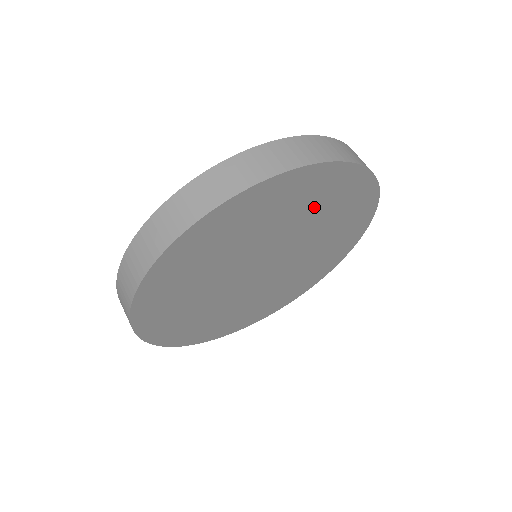
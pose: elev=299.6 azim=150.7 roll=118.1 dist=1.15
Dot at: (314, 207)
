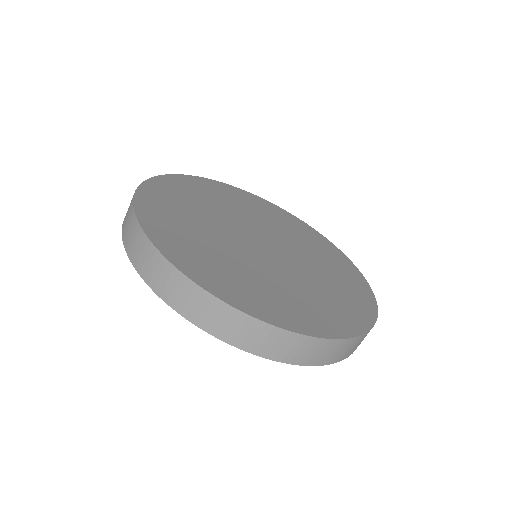
Dot at: occluded
